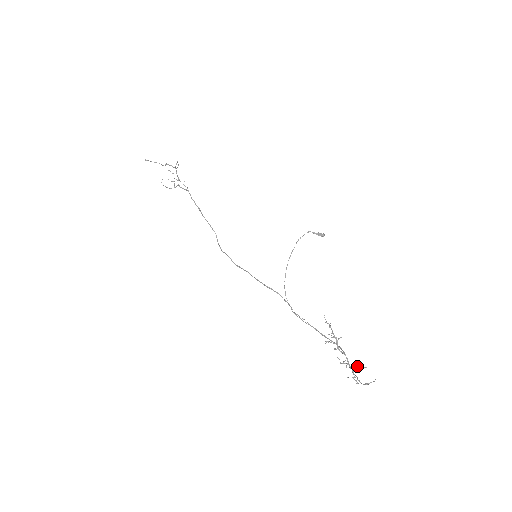
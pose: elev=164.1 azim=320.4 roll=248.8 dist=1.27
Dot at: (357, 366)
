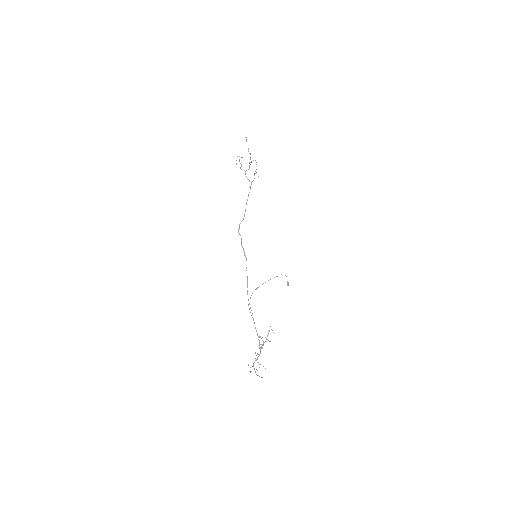
Dot at: occluded
